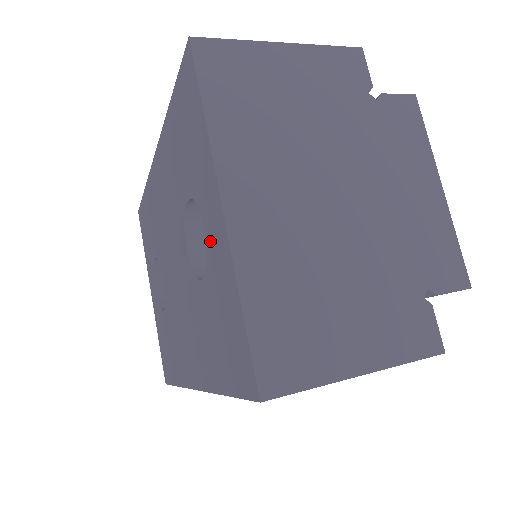
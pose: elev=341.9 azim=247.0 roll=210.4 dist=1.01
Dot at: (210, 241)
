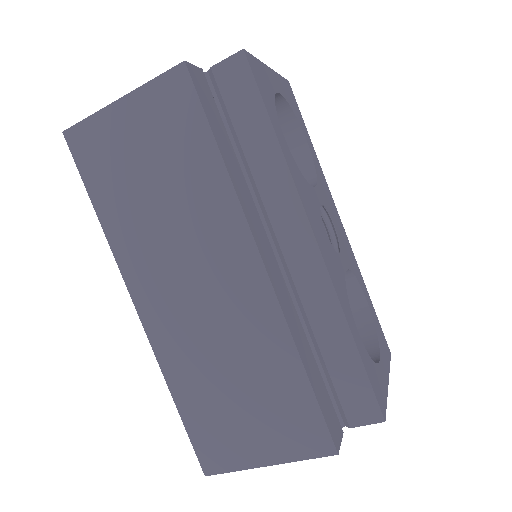
Dot at: occluded
